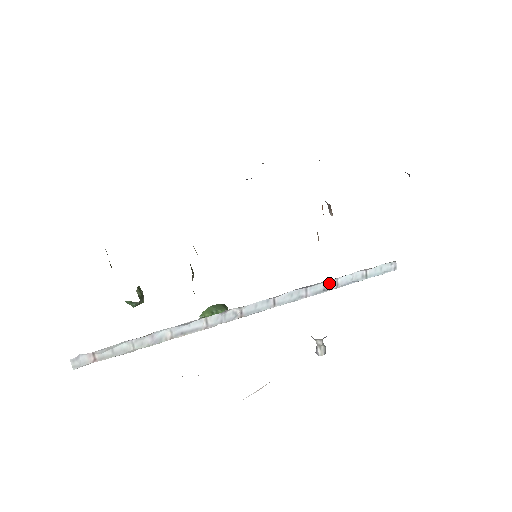
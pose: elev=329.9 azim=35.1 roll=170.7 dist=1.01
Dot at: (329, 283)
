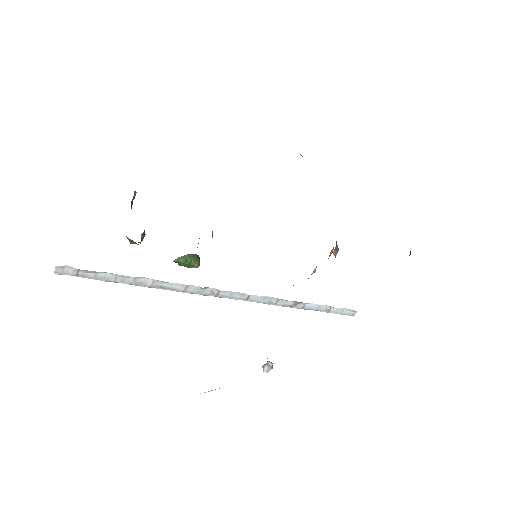
Dot at: (298, 303)
